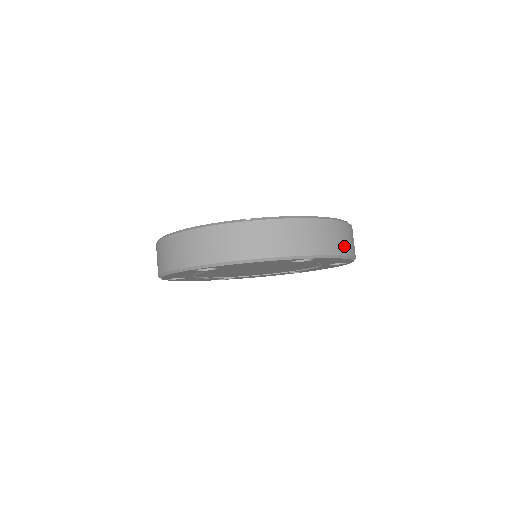
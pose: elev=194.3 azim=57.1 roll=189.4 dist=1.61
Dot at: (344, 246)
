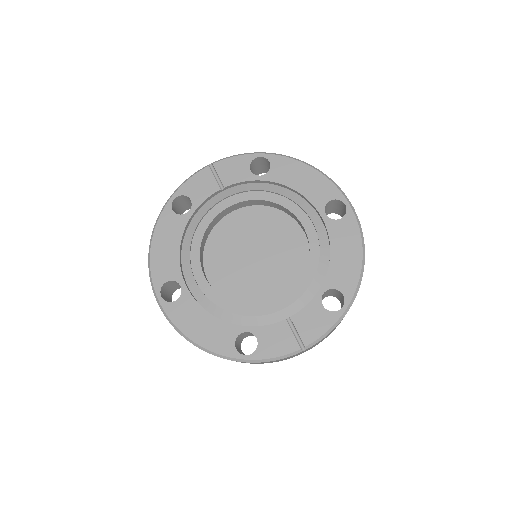
Dot at: occluded
